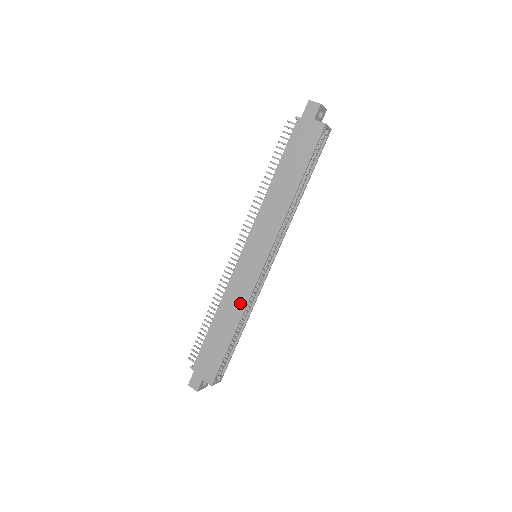
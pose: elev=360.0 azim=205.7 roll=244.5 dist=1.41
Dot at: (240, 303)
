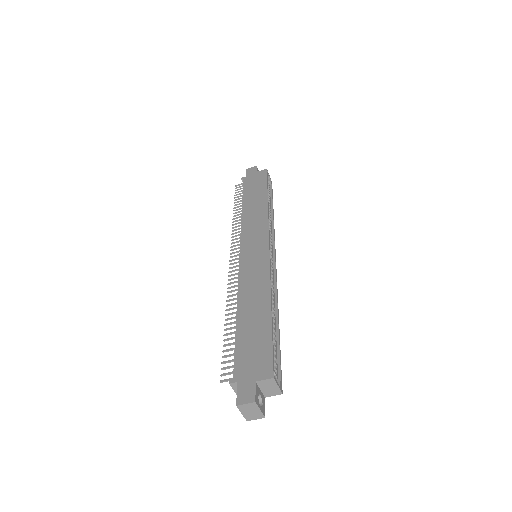
Dot at: (261, 283)
